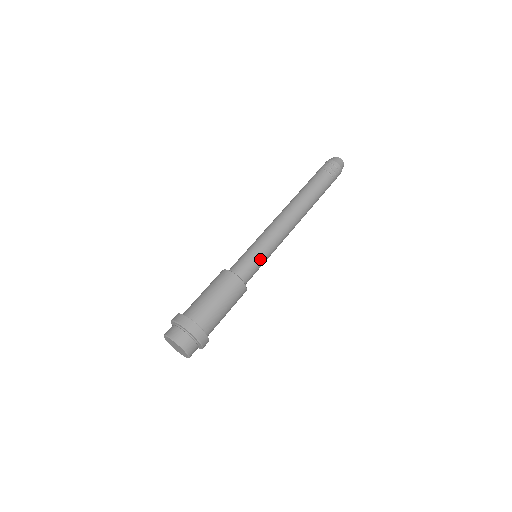
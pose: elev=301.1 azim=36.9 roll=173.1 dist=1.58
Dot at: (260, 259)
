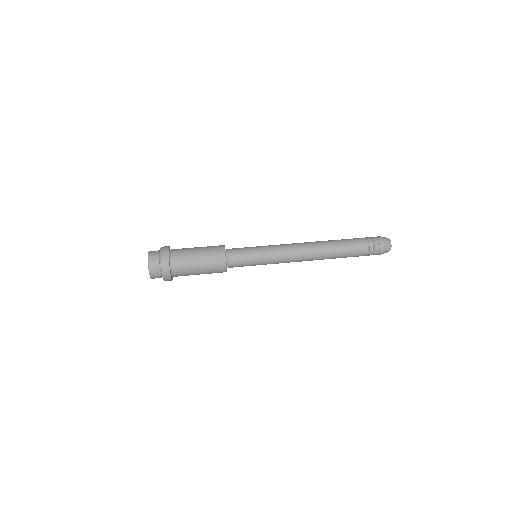
Dot at: (254, 259)
